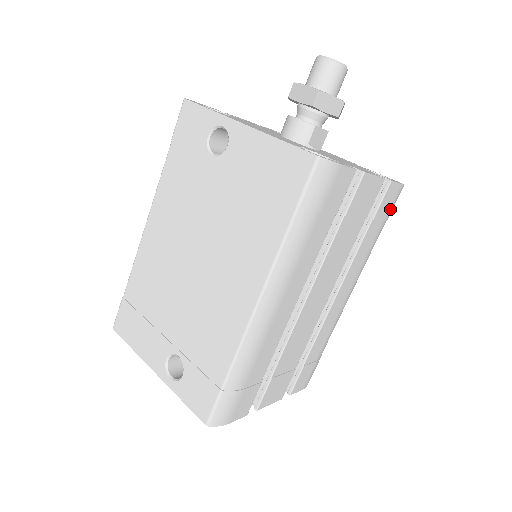
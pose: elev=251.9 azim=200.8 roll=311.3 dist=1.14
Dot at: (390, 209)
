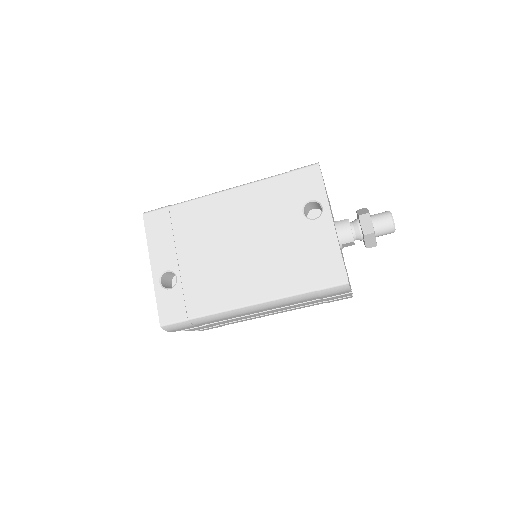
Dot at: occluded
